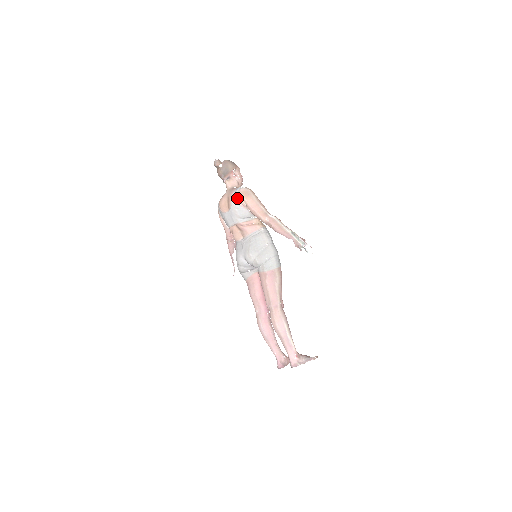
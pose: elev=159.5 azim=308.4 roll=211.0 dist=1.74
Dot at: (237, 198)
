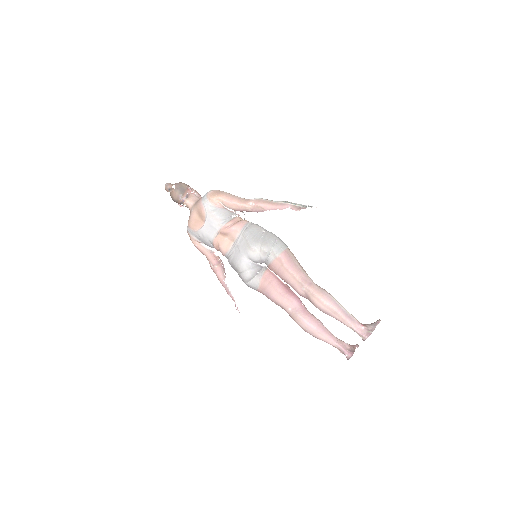
Dot at: (209, 202)
